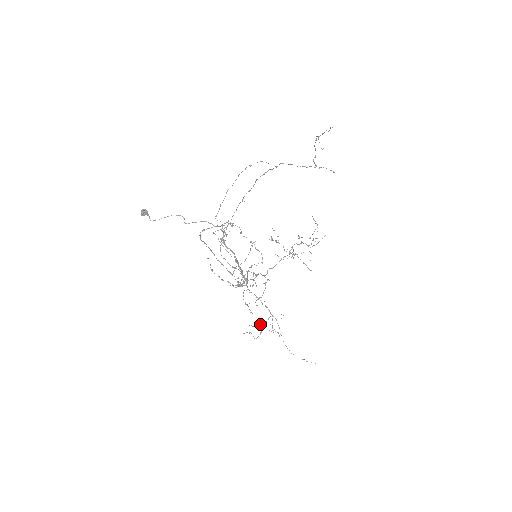
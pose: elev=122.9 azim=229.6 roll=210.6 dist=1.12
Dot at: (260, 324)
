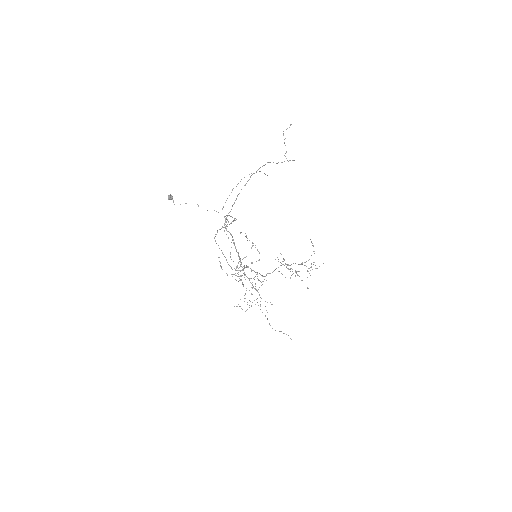
Dot at: occluded
